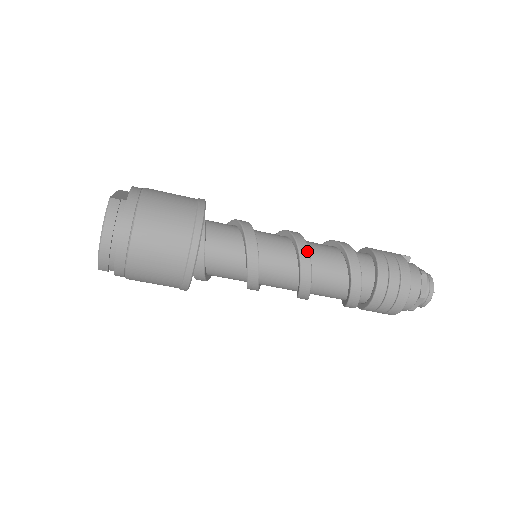
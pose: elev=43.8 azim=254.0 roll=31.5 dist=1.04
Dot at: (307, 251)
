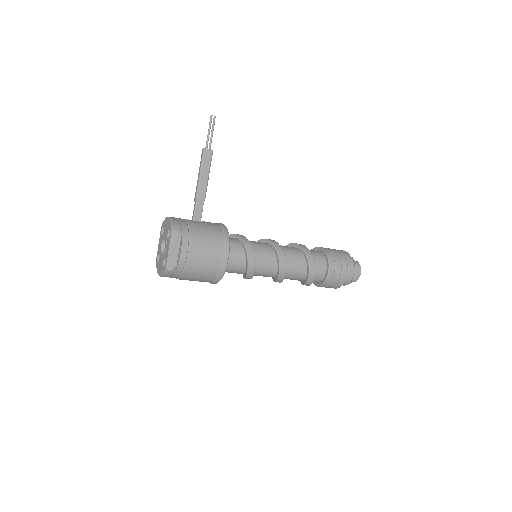
Dot at: (282, 280)
